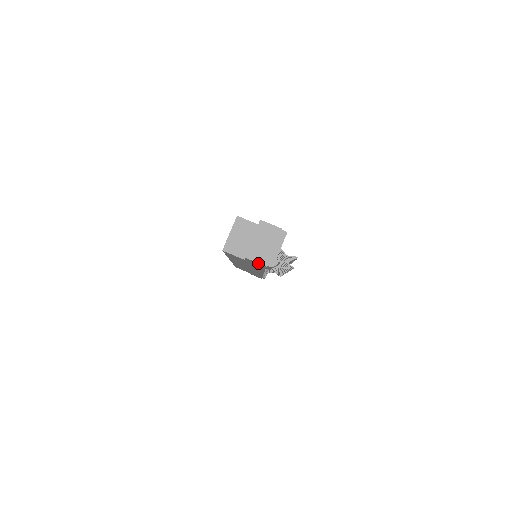
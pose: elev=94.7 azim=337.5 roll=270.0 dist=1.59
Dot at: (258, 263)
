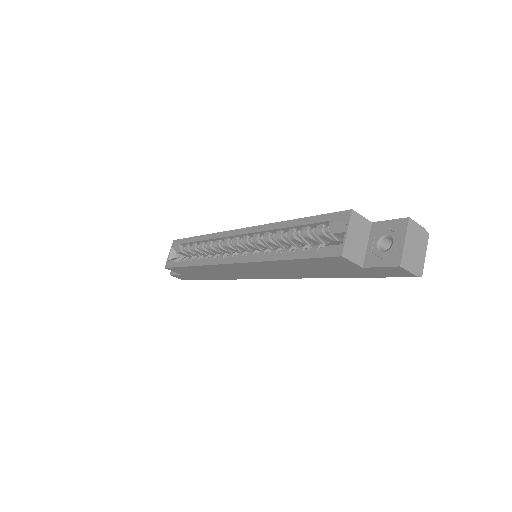
Dot at: (409, 273)
